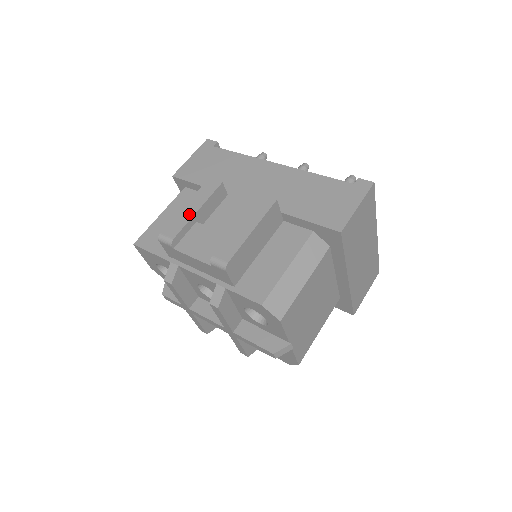
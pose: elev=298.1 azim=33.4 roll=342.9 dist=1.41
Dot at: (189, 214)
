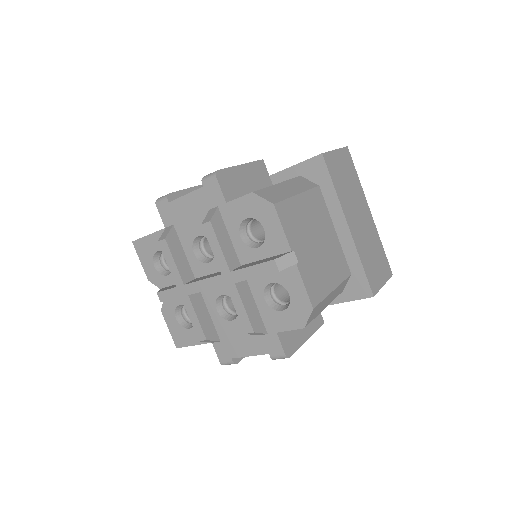
Dot at: occluded
